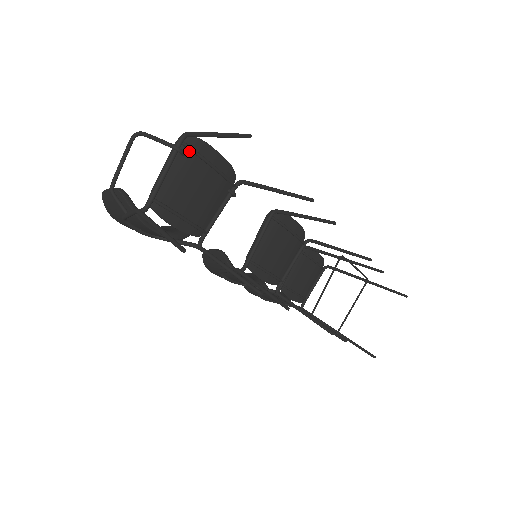
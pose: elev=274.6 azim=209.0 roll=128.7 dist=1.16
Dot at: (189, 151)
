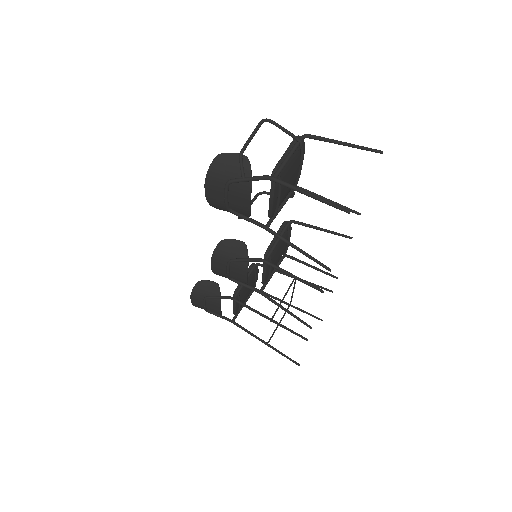
Dot at: occluded
